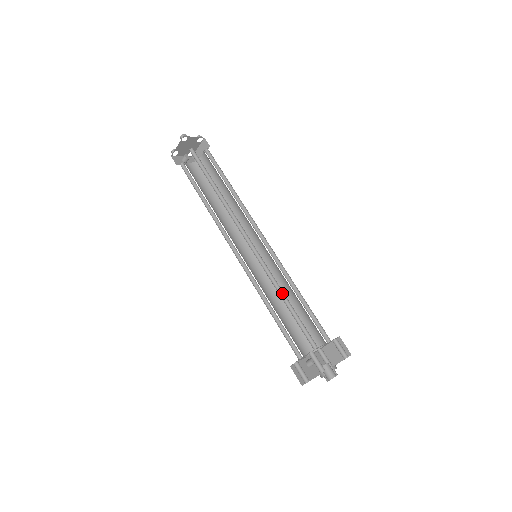
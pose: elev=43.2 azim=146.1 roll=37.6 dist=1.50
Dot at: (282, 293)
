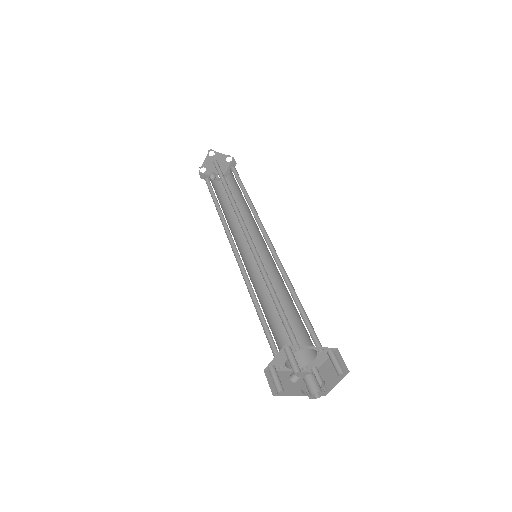
Dot at: (271, 287)
